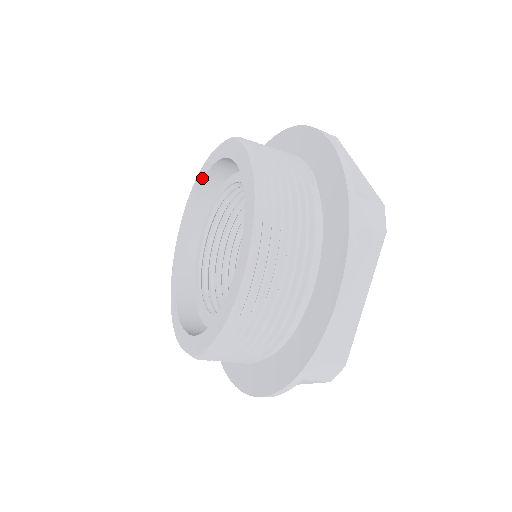
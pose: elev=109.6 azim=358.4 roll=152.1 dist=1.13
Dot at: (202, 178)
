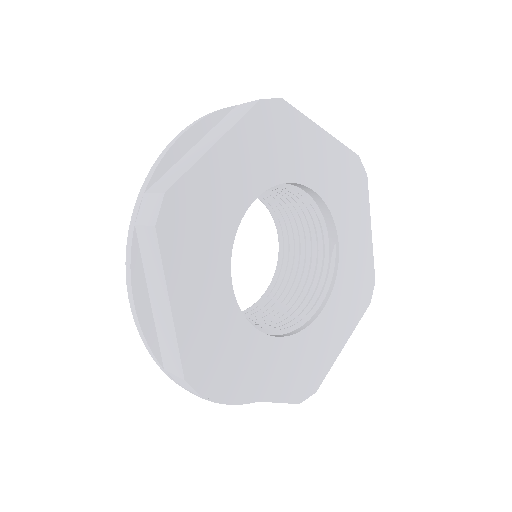
Dot at: occluded
